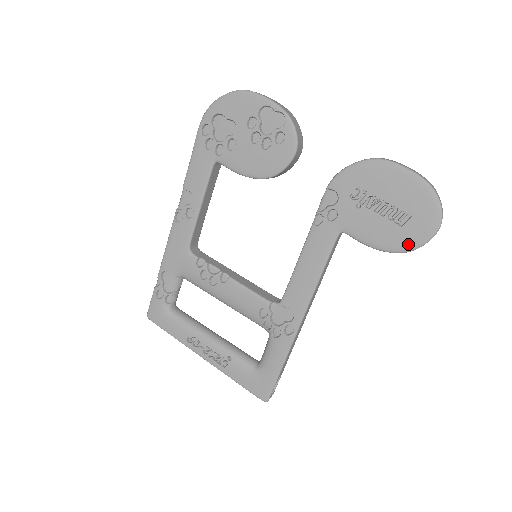
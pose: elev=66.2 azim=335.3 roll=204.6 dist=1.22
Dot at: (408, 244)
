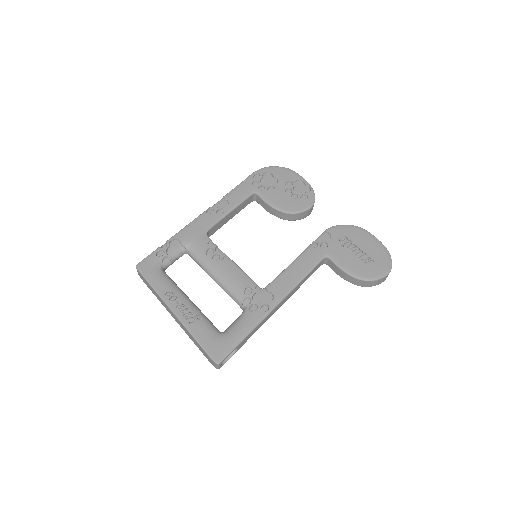
Dot at: (369, 275)
